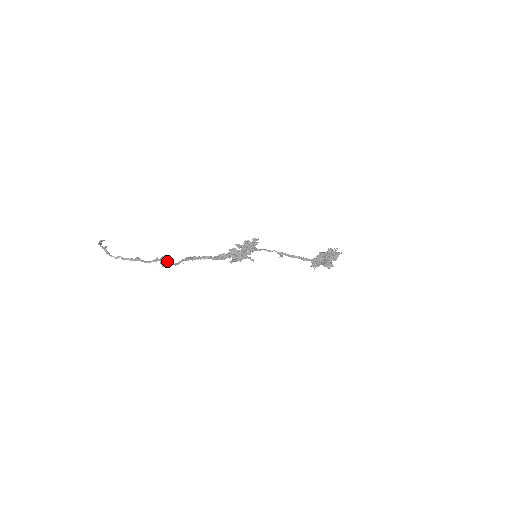
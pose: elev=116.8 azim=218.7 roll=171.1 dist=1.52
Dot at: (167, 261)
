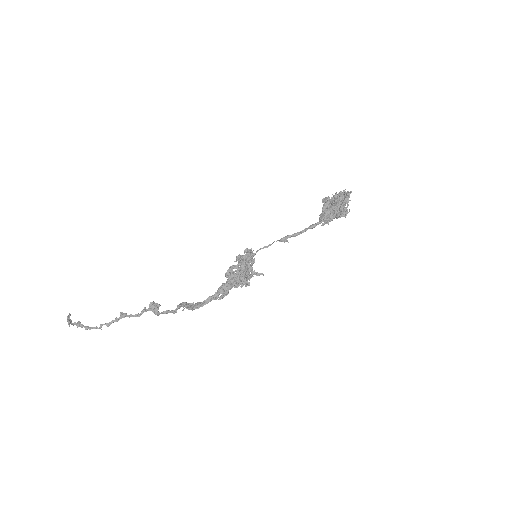
Dot at: (158, 305)
